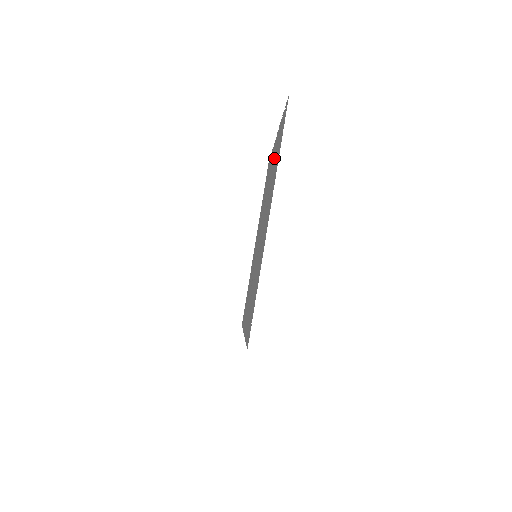
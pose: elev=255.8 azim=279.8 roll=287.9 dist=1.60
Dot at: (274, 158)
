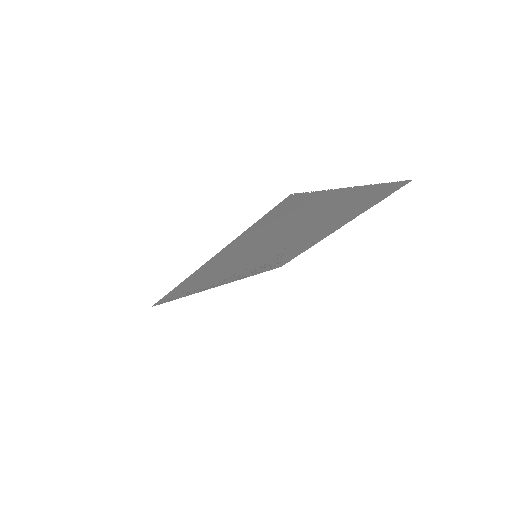
Dot at: (344, 217)
